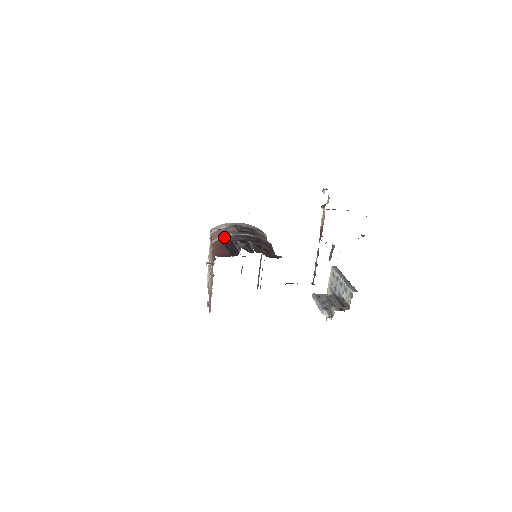
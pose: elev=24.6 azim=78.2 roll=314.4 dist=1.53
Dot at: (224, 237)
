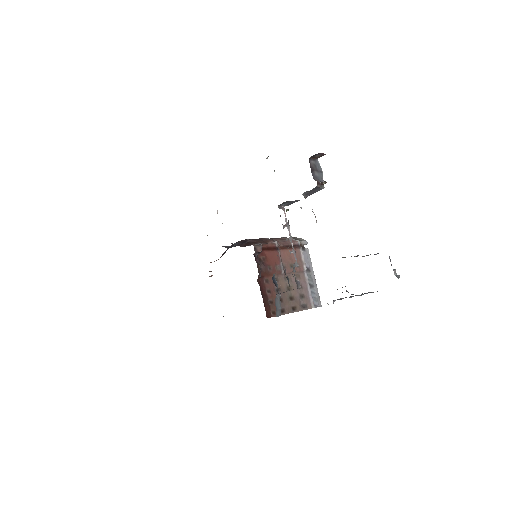
Dot at: occluded
